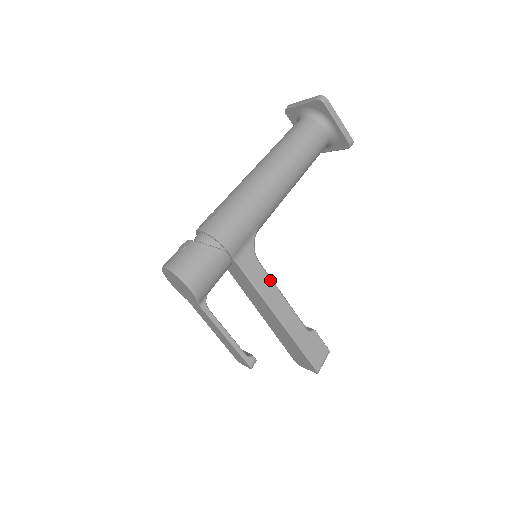
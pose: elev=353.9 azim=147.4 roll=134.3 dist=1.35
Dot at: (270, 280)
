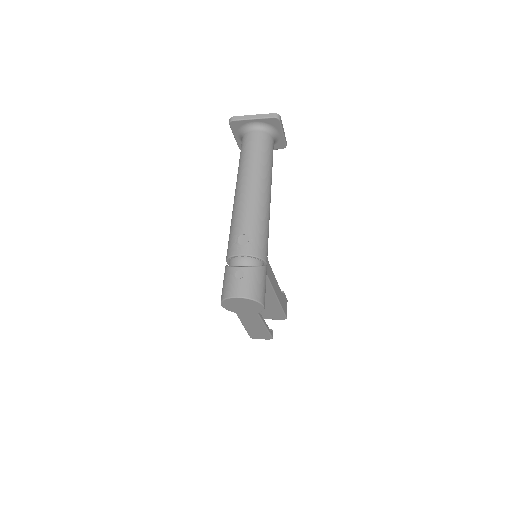
Dot at: (272, 271)
